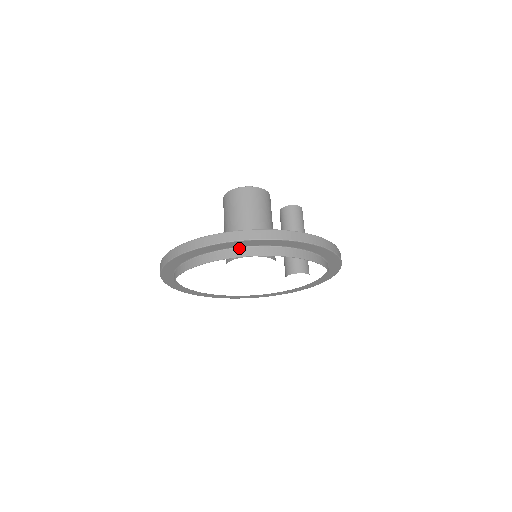
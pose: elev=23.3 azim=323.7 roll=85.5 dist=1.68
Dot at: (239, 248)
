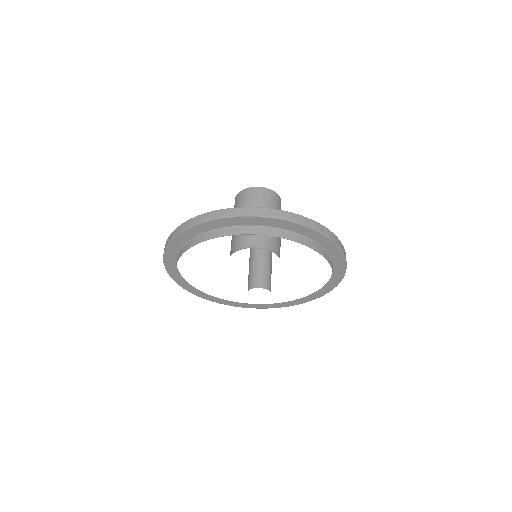
Dot at: (312, 241)
